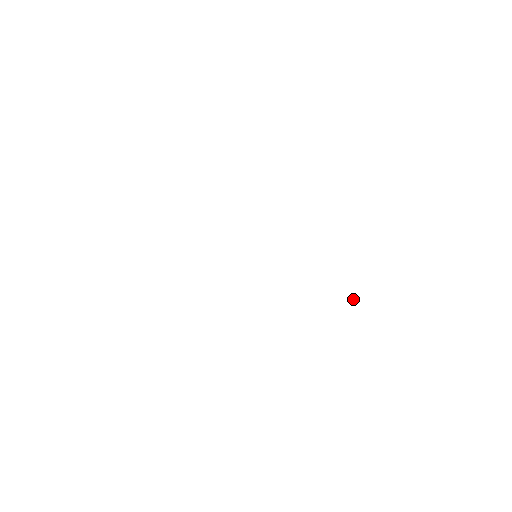
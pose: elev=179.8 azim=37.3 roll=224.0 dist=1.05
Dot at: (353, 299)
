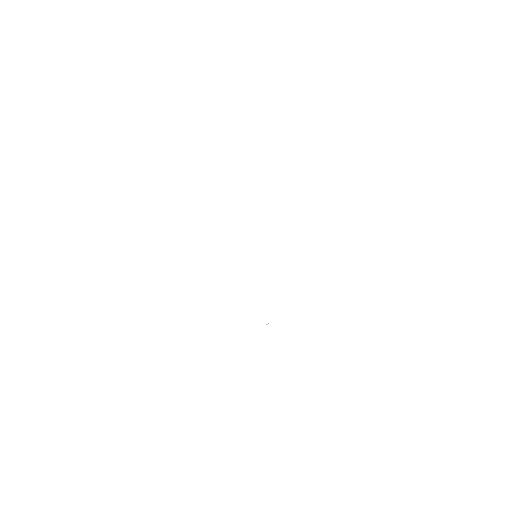
Dot at: (266, 323)
